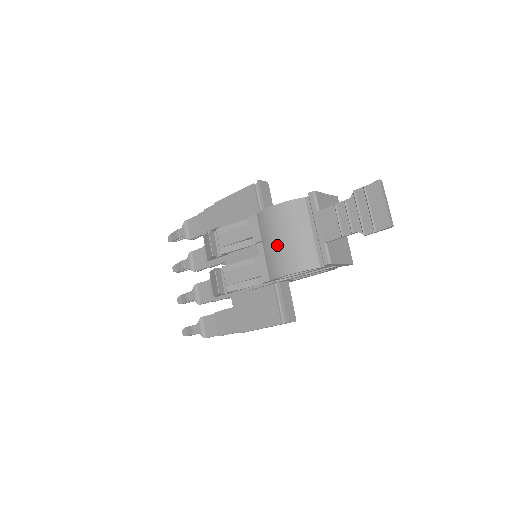
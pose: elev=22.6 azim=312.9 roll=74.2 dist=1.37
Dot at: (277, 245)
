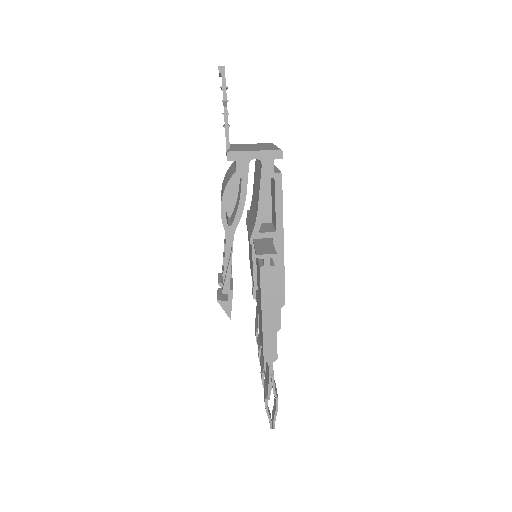
Dot at: occluded
